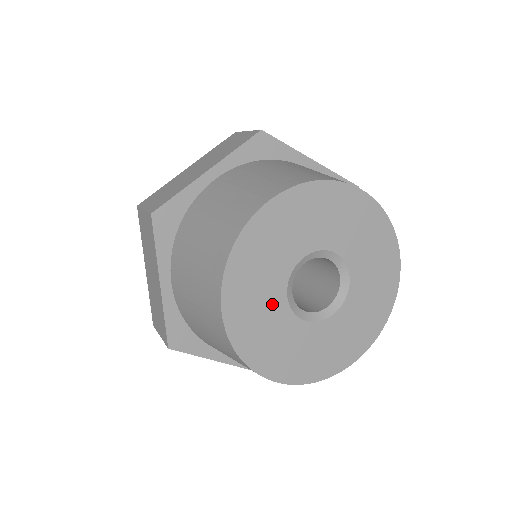
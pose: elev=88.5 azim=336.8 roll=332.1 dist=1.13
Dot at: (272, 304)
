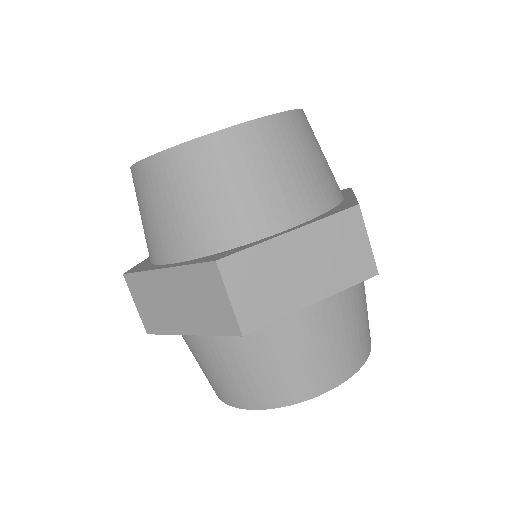
Dot at: occluded
